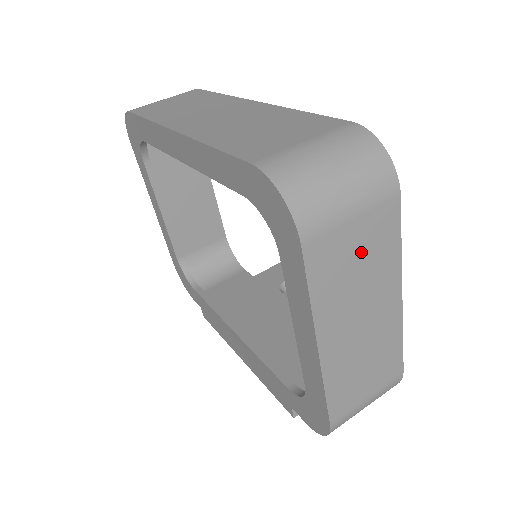
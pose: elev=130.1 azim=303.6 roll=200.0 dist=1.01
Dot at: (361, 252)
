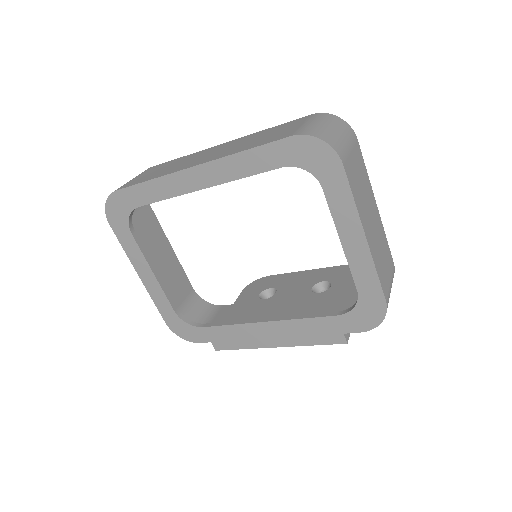
Dot at: (358, 173)
